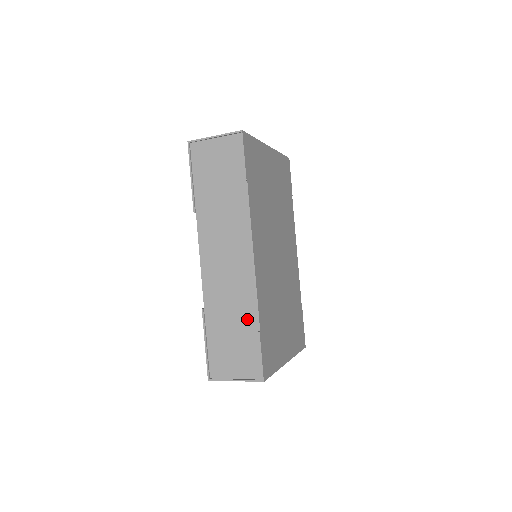
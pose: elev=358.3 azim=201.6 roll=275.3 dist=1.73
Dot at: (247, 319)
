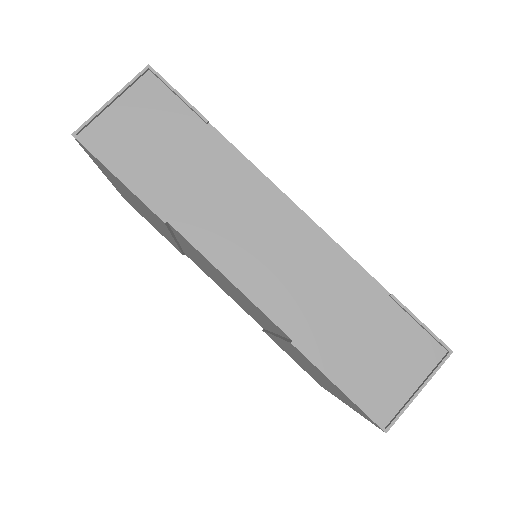
Dot at: (361, 295)
